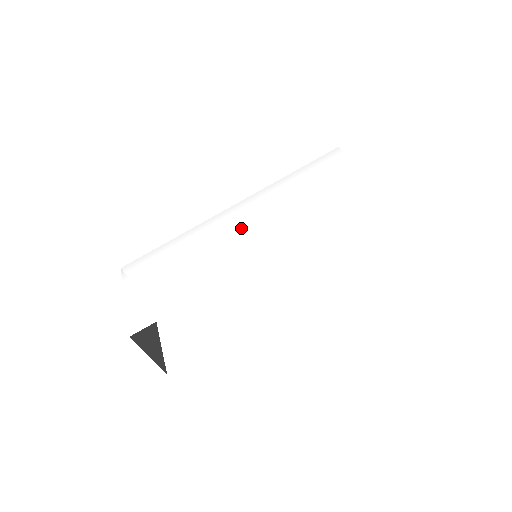
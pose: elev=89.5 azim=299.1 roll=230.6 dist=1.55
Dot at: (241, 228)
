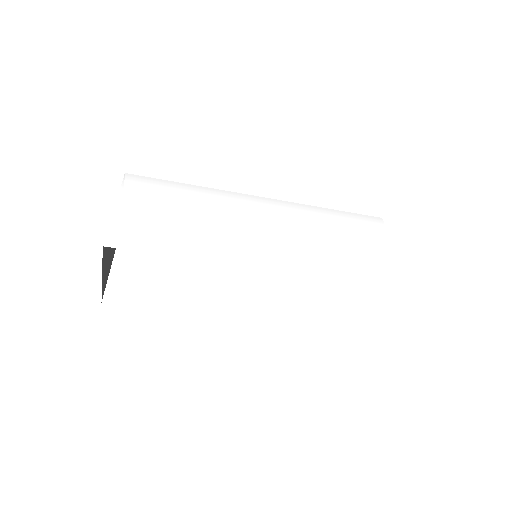
Dot at: (265, 224)
